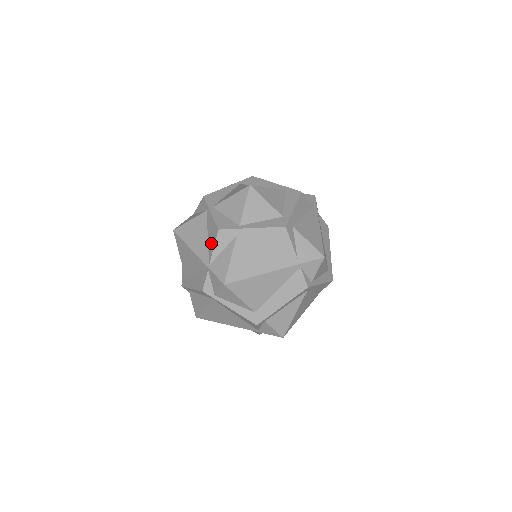
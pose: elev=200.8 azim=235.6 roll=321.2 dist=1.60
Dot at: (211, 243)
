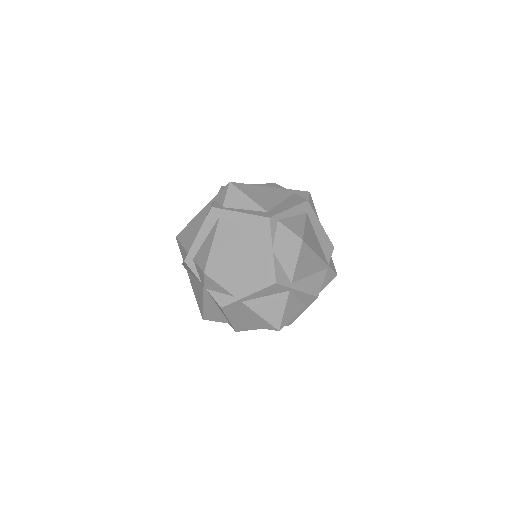
Dot at: occluded
